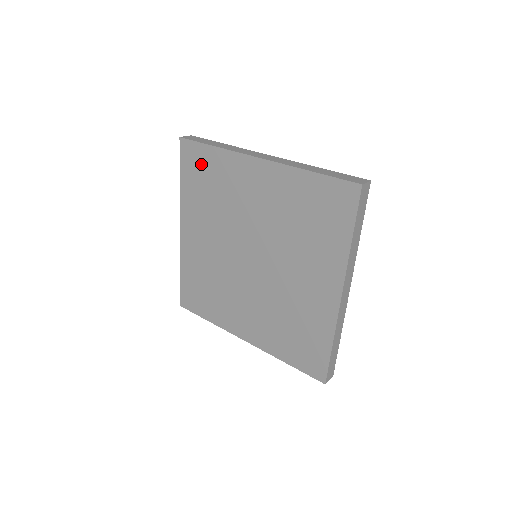
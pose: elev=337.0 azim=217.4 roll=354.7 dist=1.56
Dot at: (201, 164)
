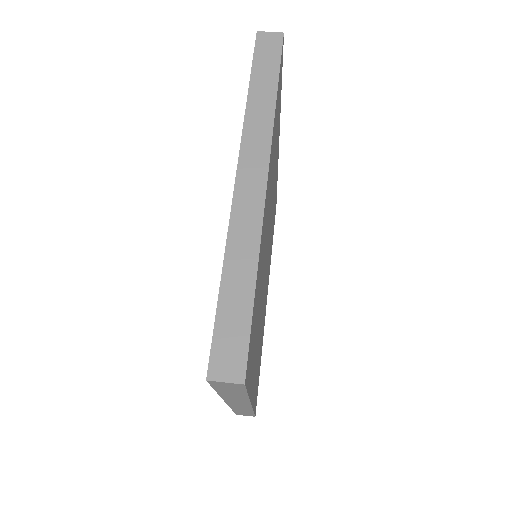
Dot at: occluded
